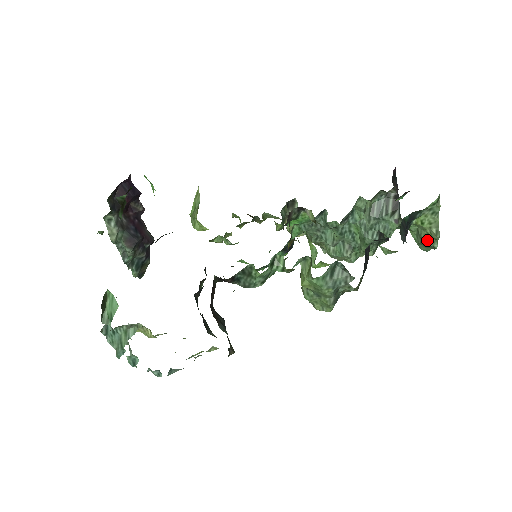
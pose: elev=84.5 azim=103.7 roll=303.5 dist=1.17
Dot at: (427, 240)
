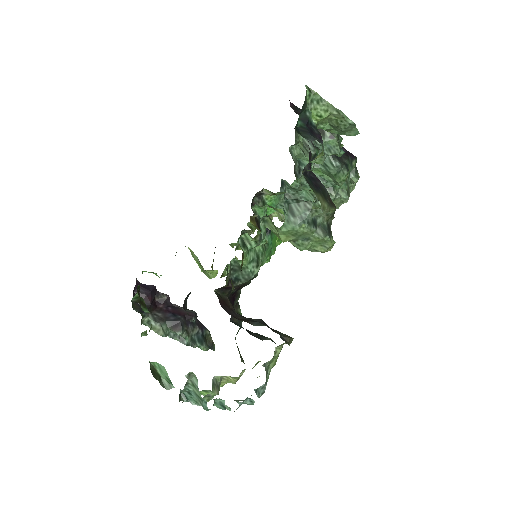
Dot at: (341, 125)
